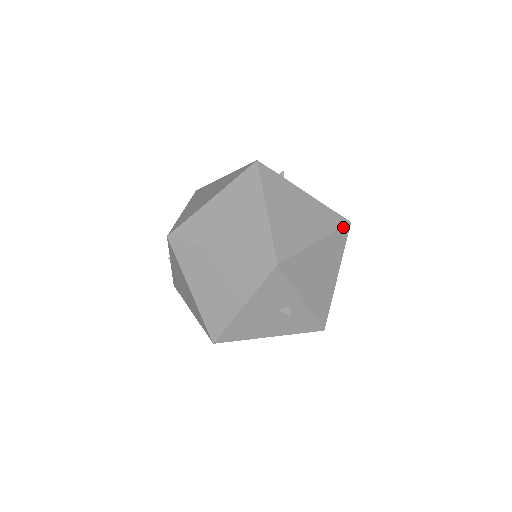
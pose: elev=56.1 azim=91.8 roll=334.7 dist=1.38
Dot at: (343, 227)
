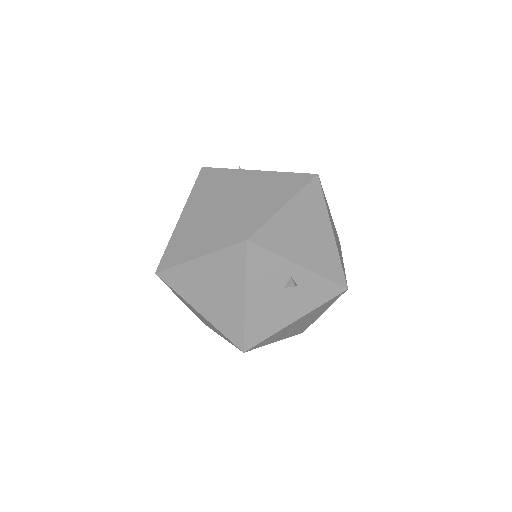
Dot at: (310, 182)
